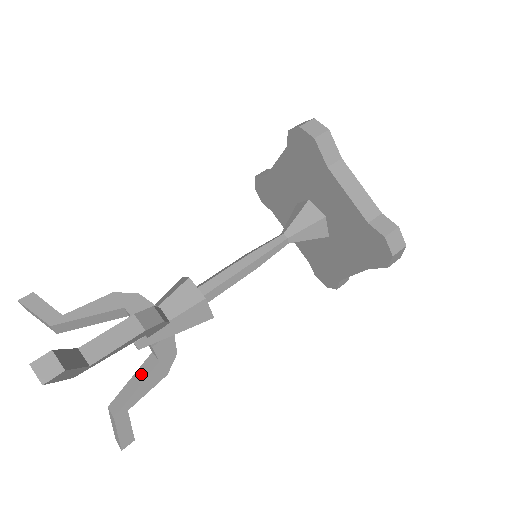
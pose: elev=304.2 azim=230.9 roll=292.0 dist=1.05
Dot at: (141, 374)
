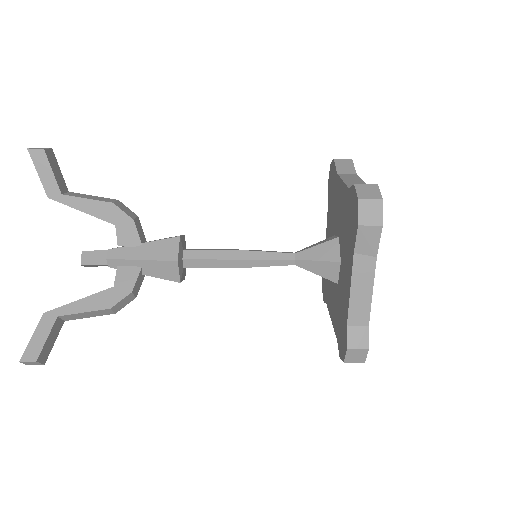
Dot at: occluded
